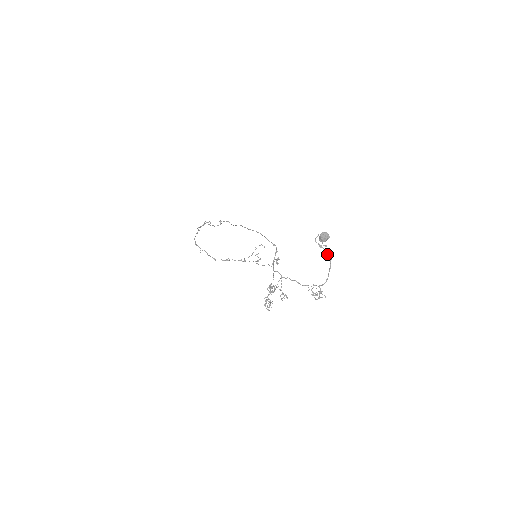
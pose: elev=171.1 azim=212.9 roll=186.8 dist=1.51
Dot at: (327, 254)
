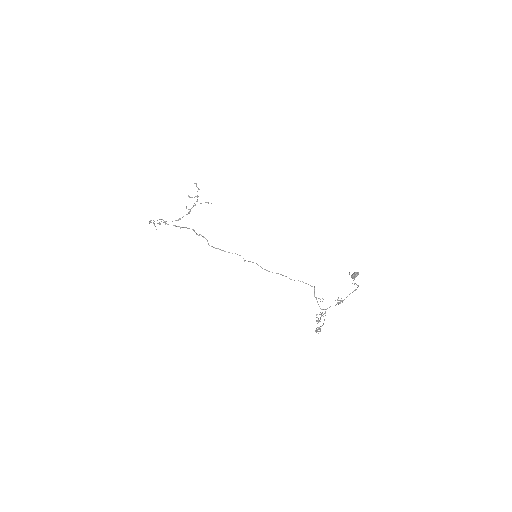
Dot at: (357, 285)
